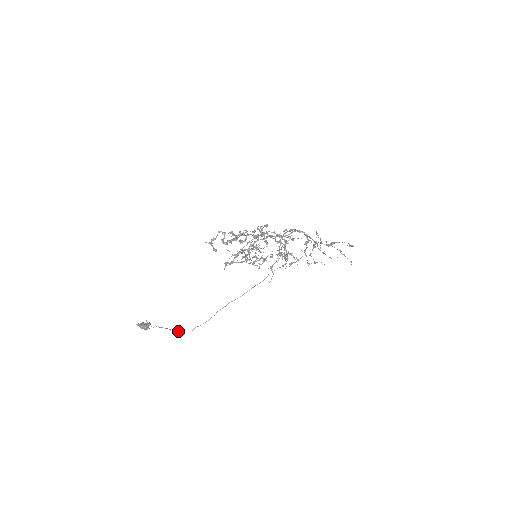
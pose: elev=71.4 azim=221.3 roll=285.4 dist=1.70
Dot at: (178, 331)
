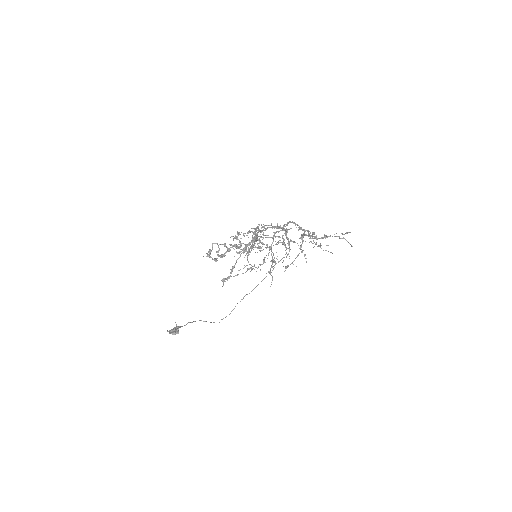
Dot at: occluded
